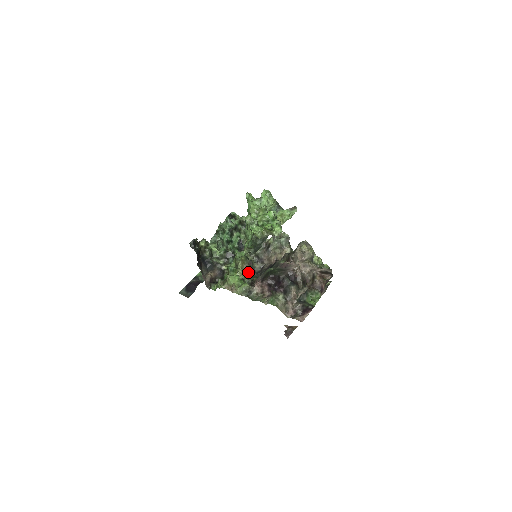
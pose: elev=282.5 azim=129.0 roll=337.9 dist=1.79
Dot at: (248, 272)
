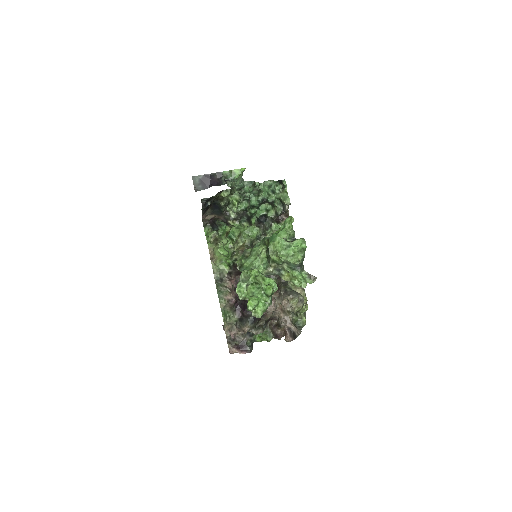
Dot at: (242, 253)
